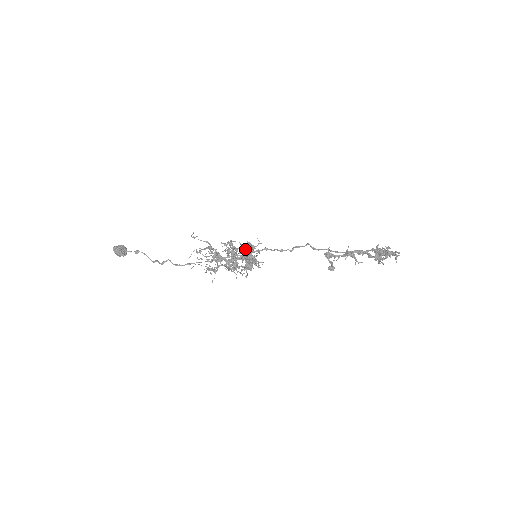
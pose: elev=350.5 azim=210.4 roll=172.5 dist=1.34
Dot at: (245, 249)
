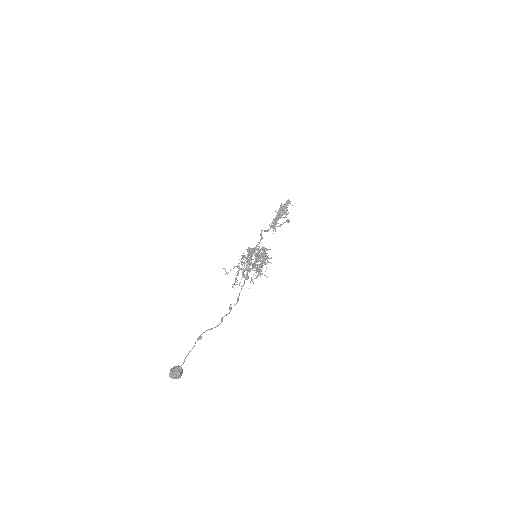
Dot at: (253, 250)
